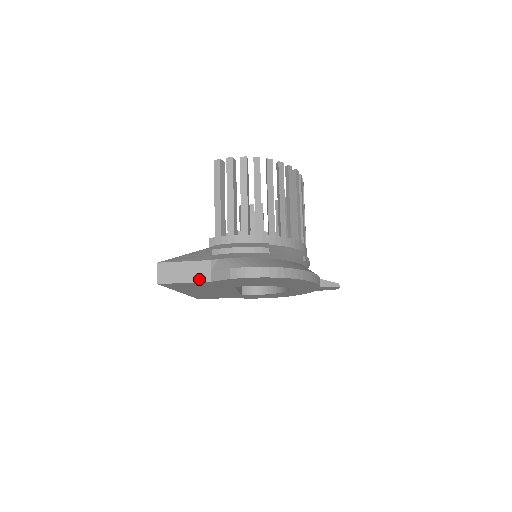
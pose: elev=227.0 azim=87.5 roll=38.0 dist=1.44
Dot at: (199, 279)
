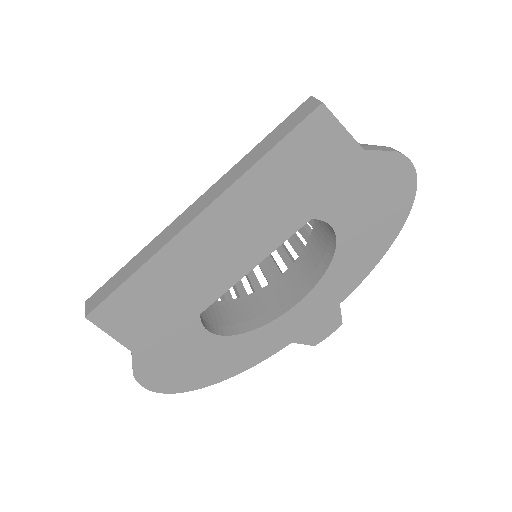
Dot at: (354, 139)
